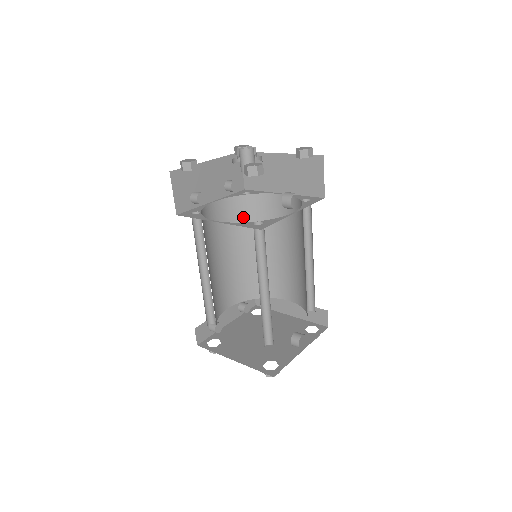
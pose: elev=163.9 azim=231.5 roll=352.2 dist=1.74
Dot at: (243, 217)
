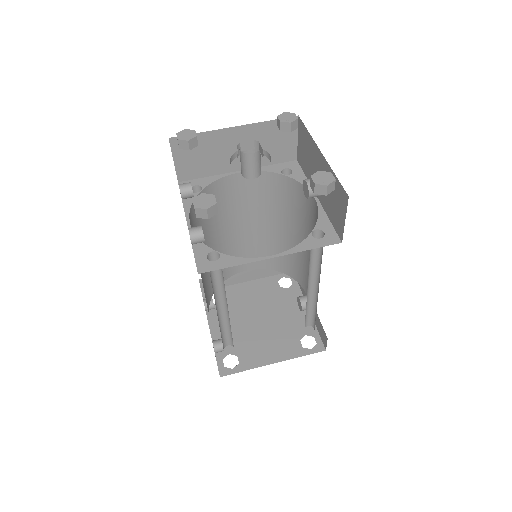
Dot at: (201, 218)
